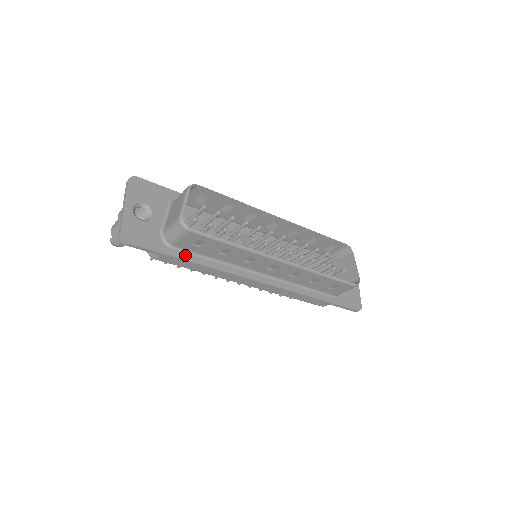
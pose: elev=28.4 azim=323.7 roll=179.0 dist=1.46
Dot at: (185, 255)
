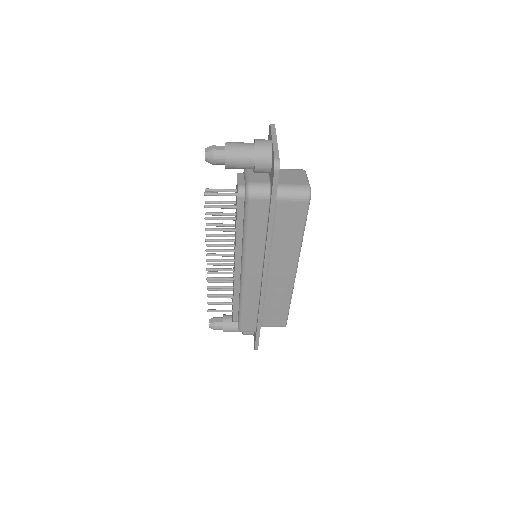
Dot at: (273, 215)
